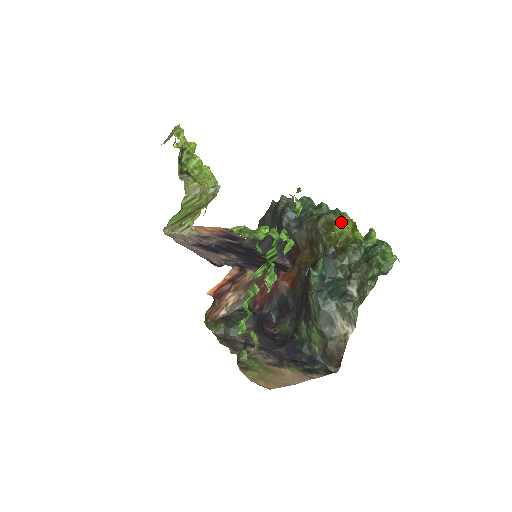
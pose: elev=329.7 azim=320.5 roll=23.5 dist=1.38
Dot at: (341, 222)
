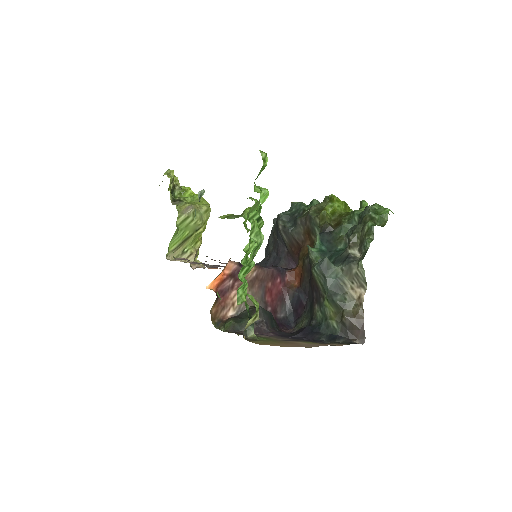
Dot at: (330, 203)
